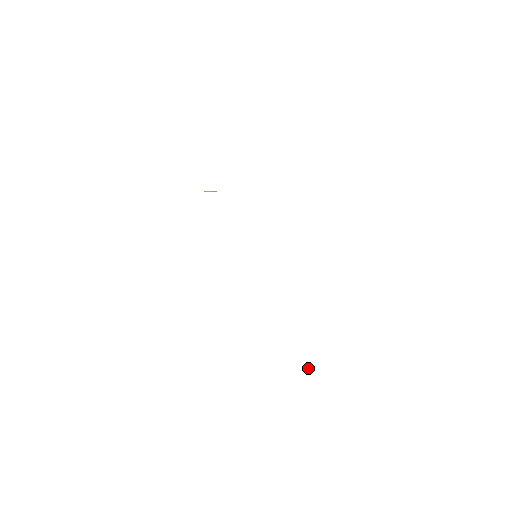
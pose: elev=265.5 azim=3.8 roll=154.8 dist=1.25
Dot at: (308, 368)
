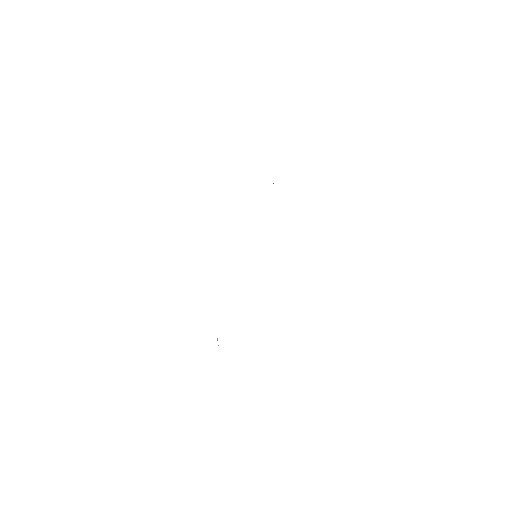
Dot at: occluded
